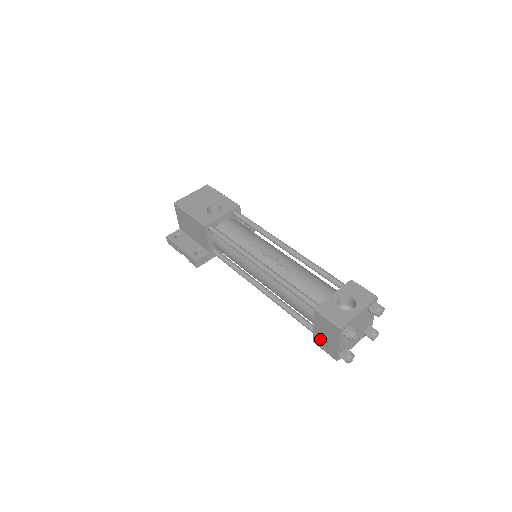
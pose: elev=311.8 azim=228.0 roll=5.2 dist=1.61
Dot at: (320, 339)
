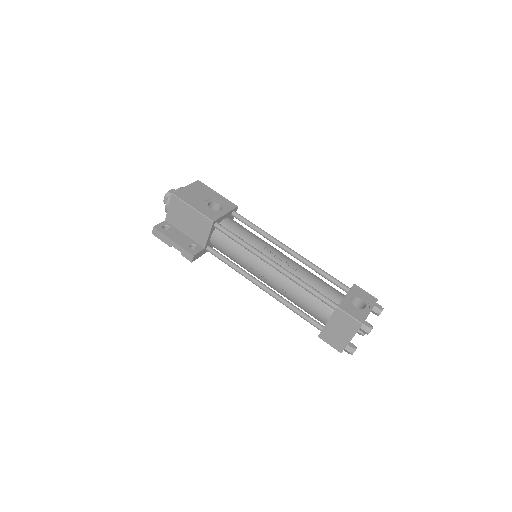
Dot at: (329, 334)
